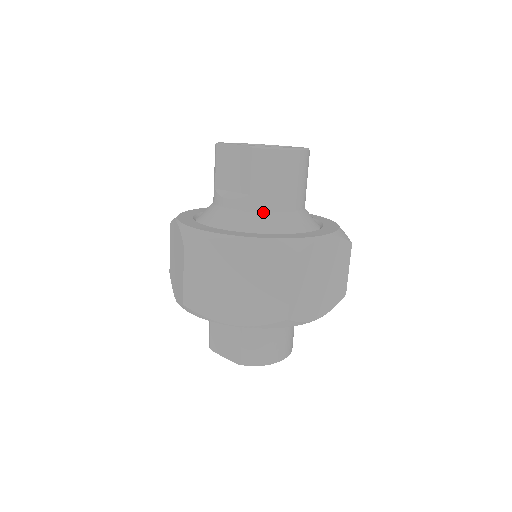
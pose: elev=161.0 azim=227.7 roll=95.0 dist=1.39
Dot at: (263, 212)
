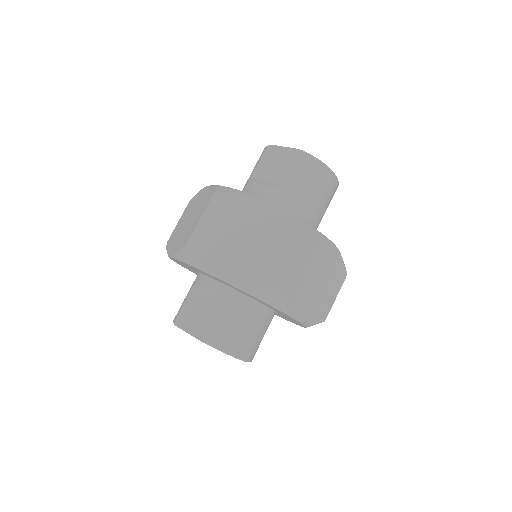
Dot at: (288, 205)
